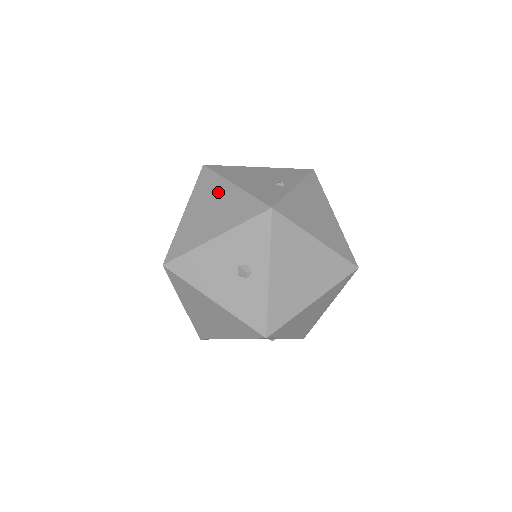
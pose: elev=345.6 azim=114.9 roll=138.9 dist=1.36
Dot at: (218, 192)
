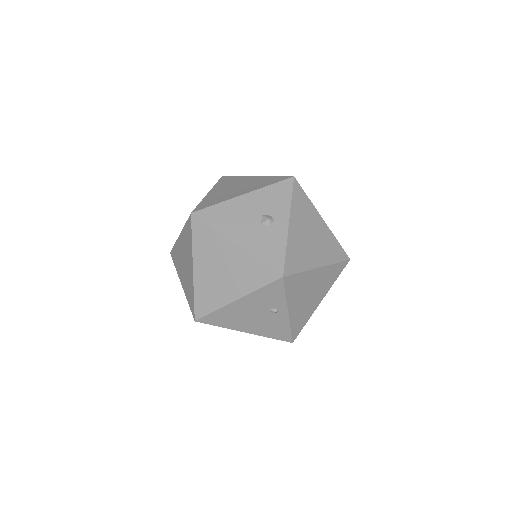
Dot at: (241, 181)
